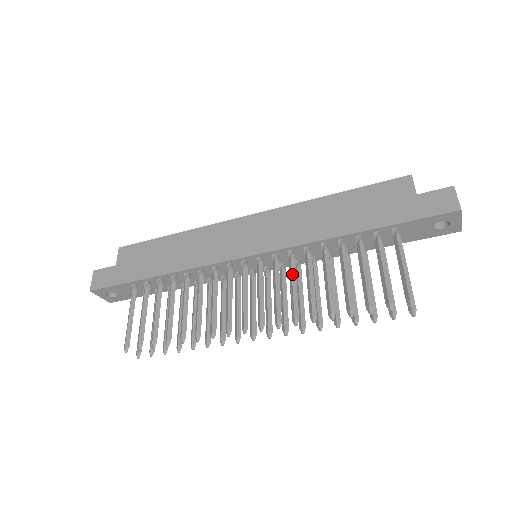
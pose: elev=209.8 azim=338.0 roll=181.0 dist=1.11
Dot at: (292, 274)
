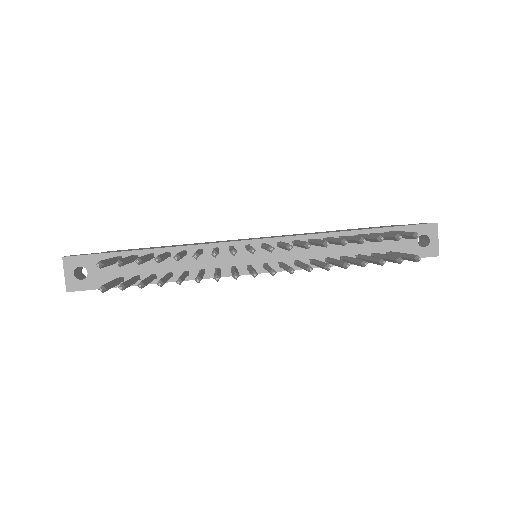
Dot at: (299, 241)
